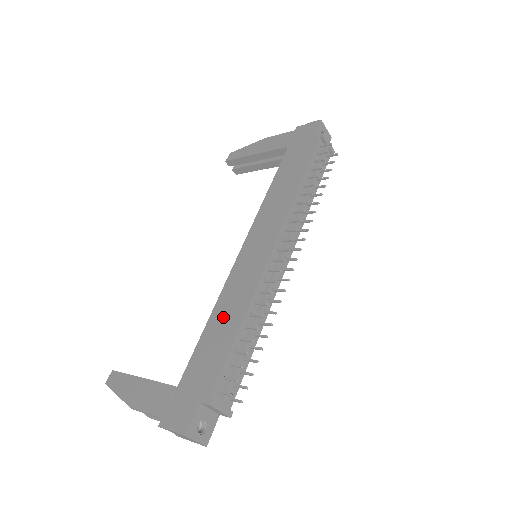
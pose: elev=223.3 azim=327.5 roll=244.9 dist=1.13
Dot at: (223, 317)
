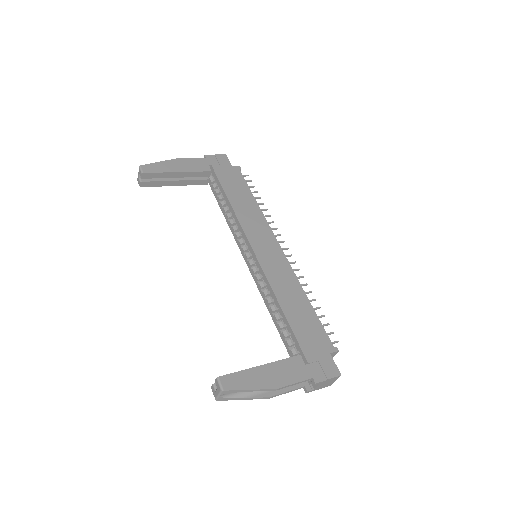
Dot at: (290, 299)
